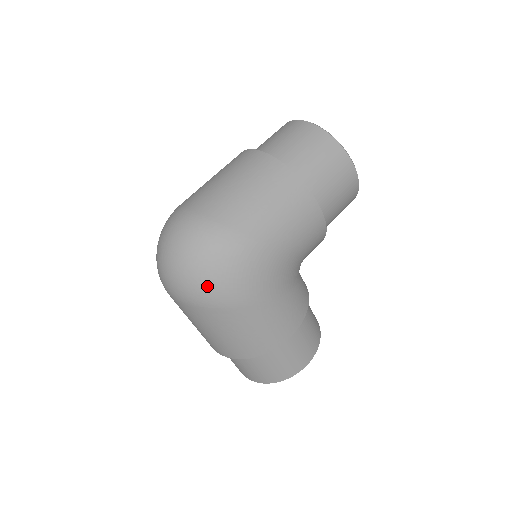
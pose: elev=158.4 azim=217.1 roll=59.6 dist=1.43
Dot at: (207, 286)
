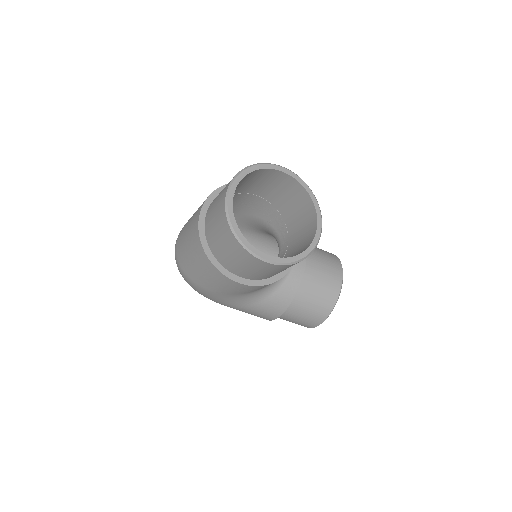
Dot at: occluded
